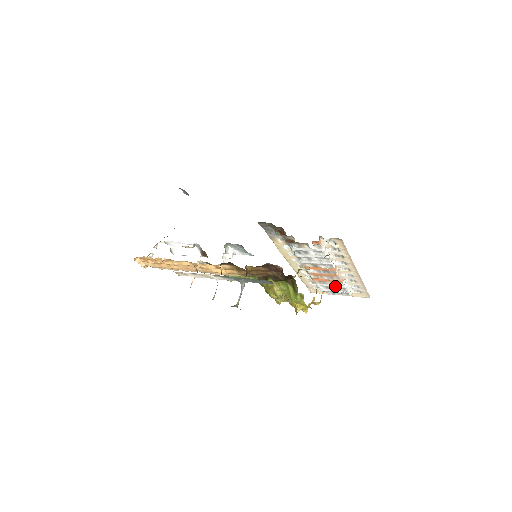
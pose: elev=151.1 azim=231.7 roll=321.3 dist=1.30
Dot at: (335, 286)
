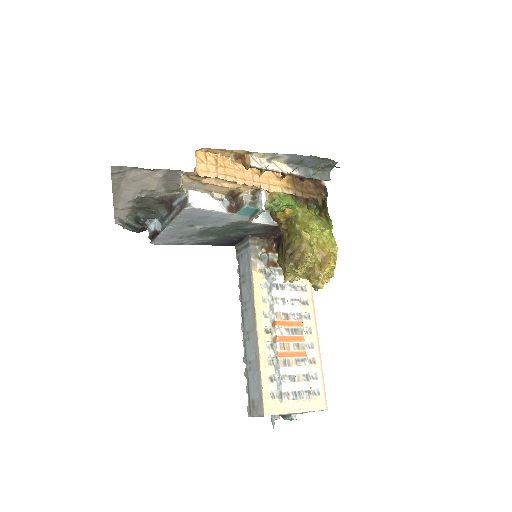
Dot at: (299, 371)
